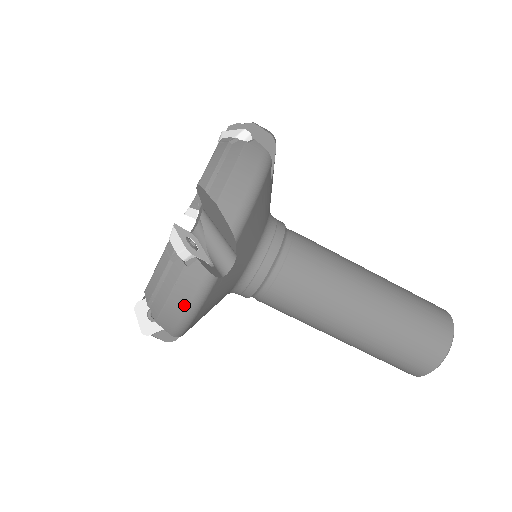
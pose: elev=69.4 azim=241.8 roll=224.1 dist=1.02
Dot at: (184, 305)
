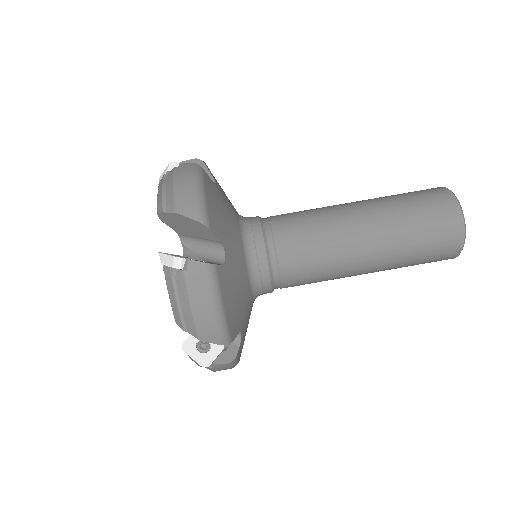
Dot at: (206, 304)
